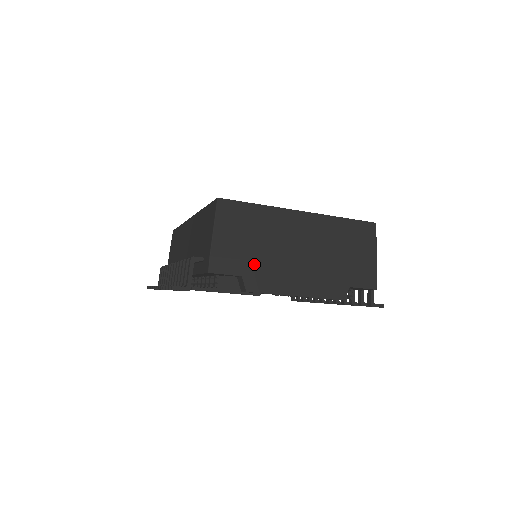
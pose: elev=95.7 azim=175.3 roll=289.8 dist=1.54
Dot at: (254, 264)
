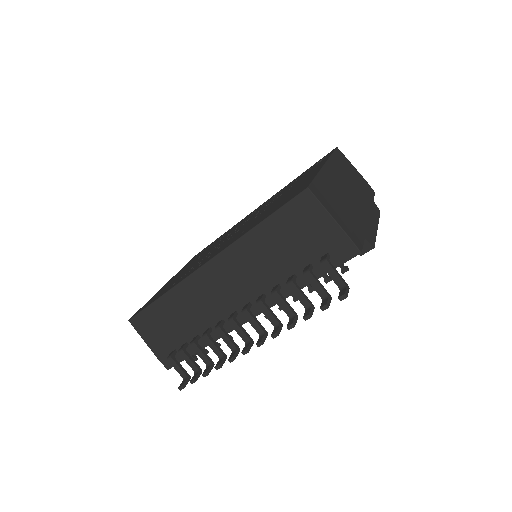
Dot at: (358, 223)
